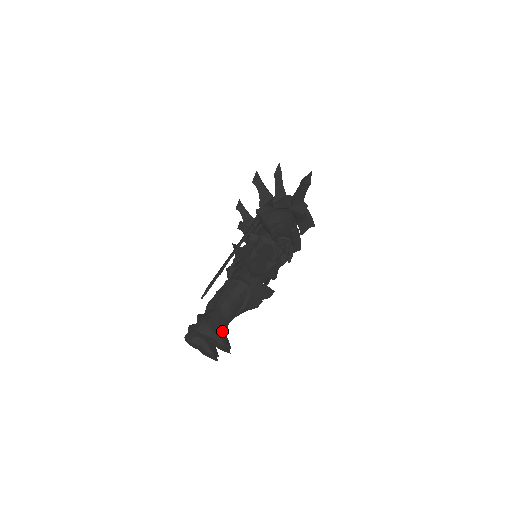
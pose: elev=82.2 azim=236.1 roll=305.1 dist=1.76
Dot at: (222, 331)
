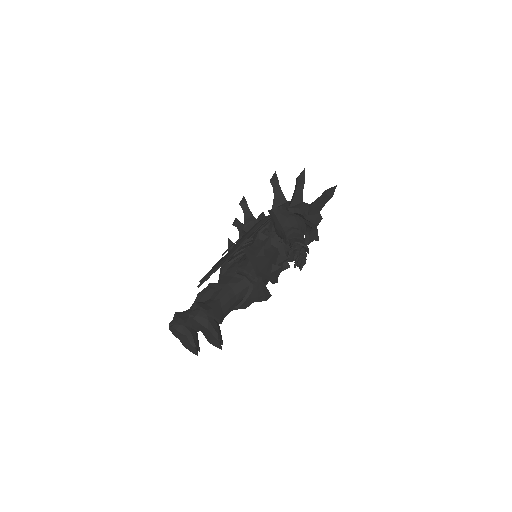
Dot at: (218, 325)
